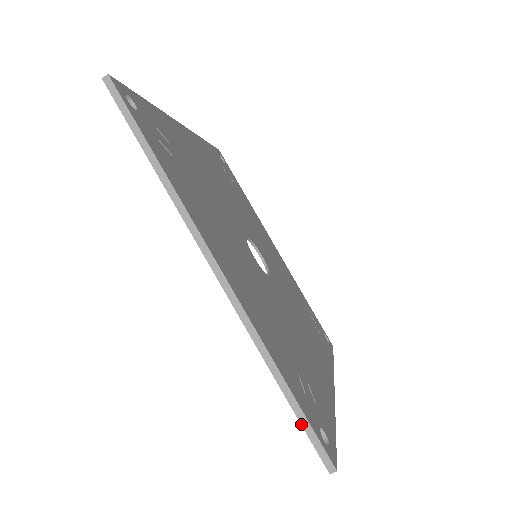
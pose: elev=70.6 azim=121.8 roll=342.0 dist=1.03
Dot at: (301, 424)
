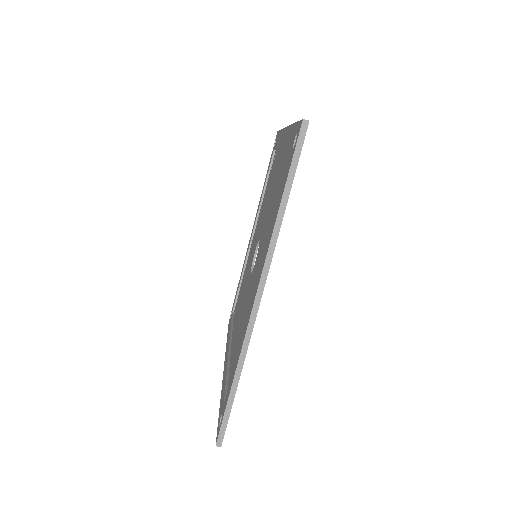
Dot at: (225, 412)
